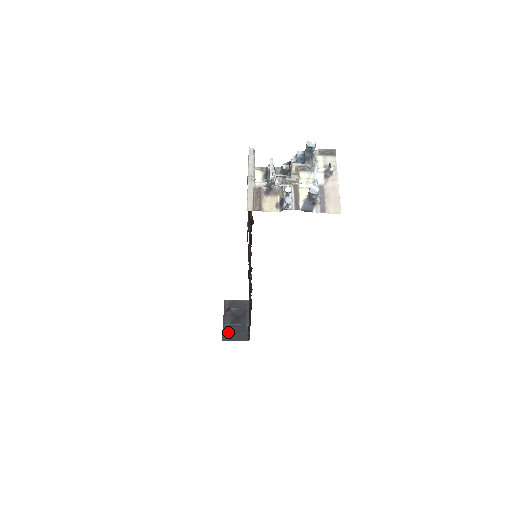
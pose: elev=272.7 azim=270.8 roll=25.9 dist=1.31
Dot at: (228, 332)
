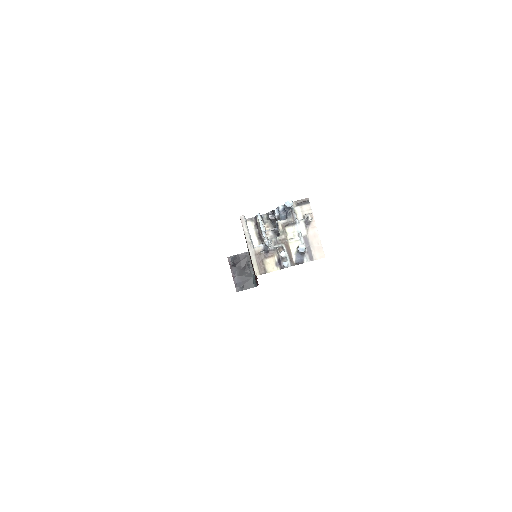
Dot at: (239, 283)
